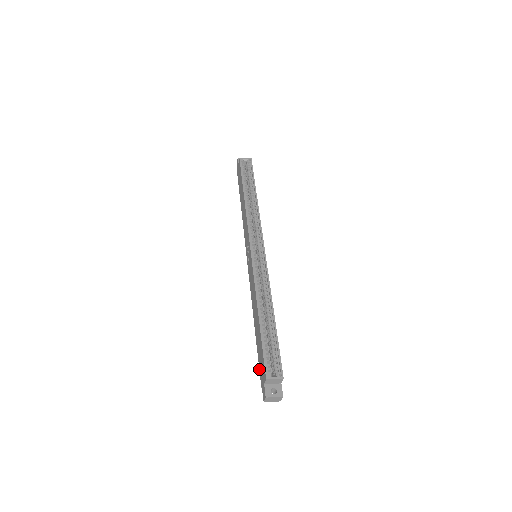
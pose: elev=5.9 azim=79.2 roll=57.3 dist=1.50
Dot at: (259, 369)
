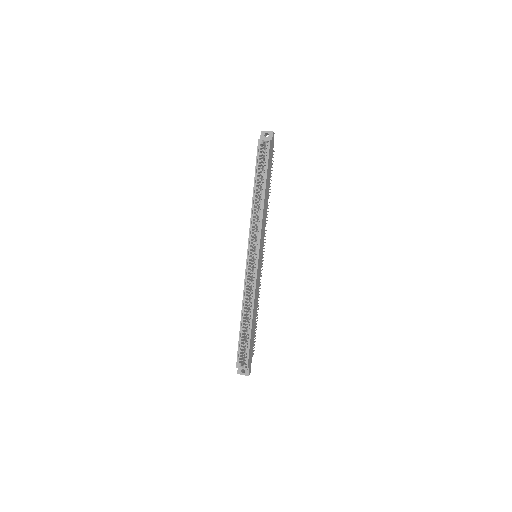
Dot at: occluded
